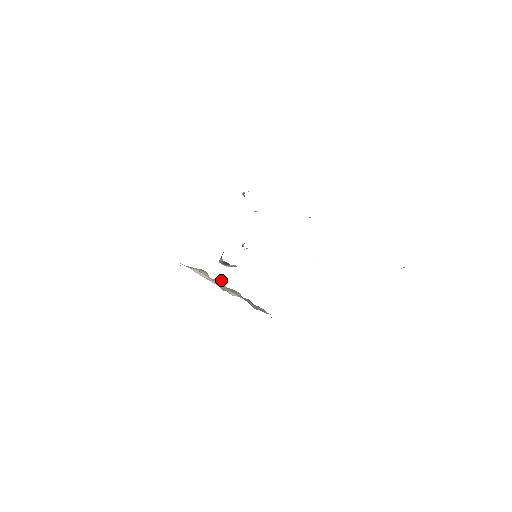
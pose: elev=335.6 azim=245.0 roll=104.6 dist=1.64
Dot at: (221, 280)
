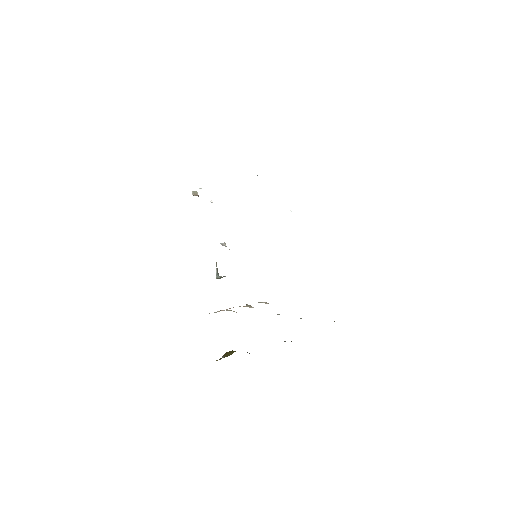
Dot at: (247, 305)
